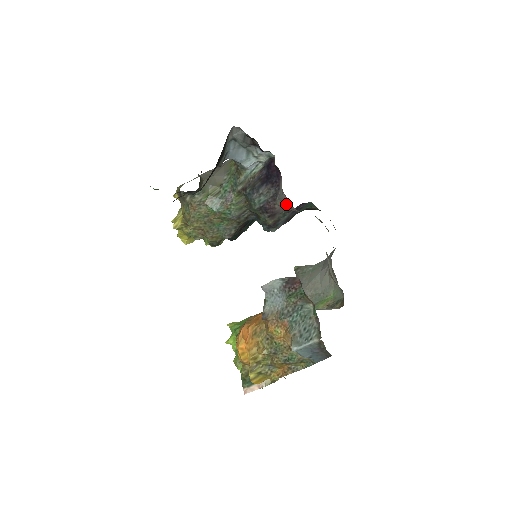
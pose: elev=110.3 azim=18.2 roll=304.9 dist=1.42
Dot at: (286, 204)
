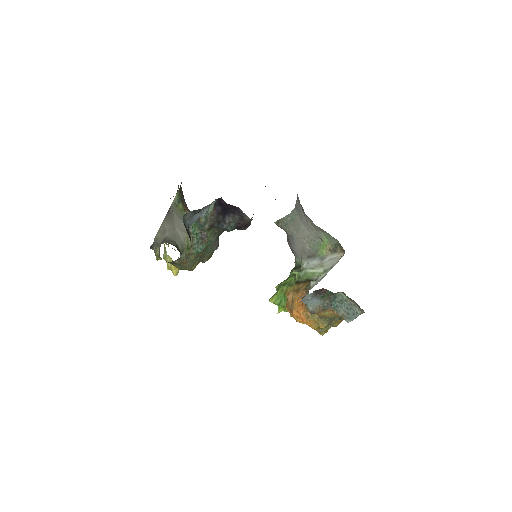
Dot at: occluded
